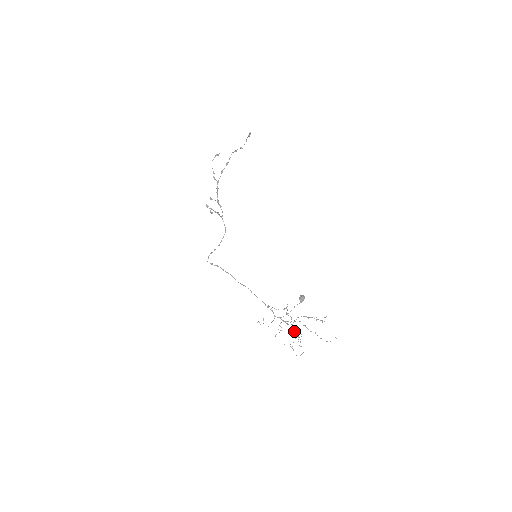
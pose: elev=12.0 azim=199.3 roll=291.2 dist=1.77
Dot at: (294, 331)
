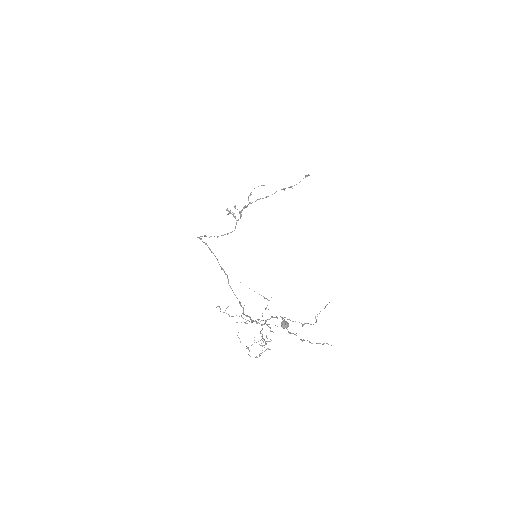
Dot at: occluded
